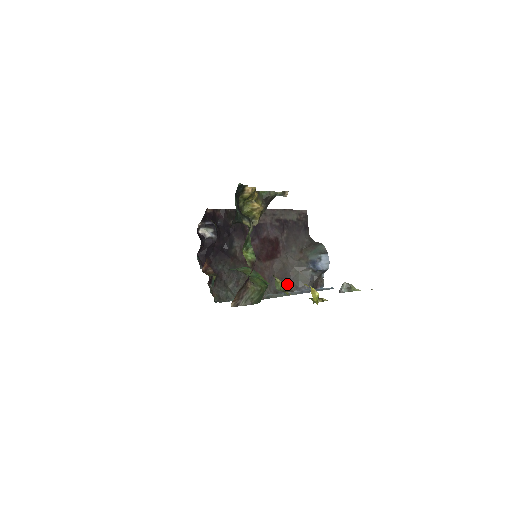
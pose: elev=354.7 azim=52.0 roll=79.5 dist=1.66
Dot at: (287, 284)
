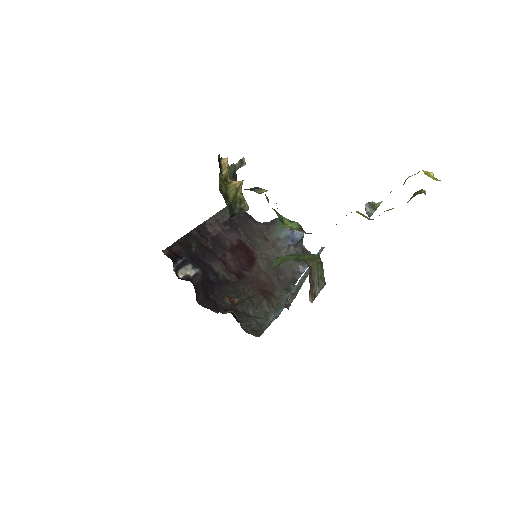
Dot at: (285, 276)
